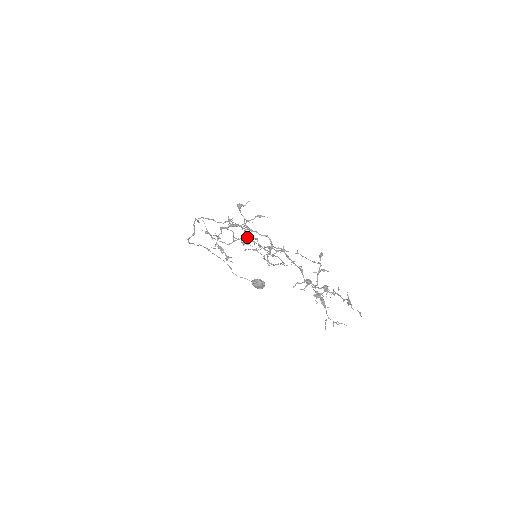
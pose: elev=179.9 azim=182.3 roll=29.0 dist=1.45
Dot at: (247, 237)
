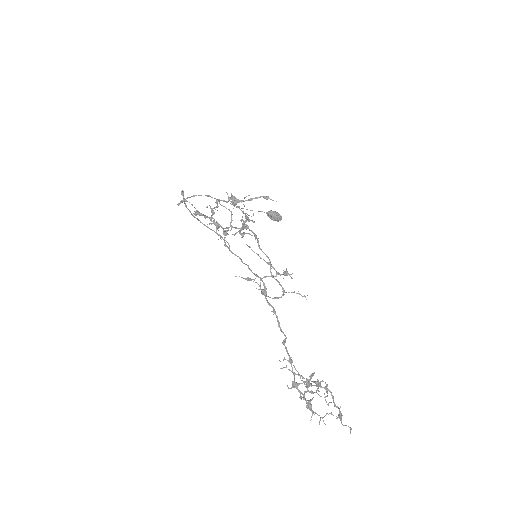
Dot at: (247, 228)
